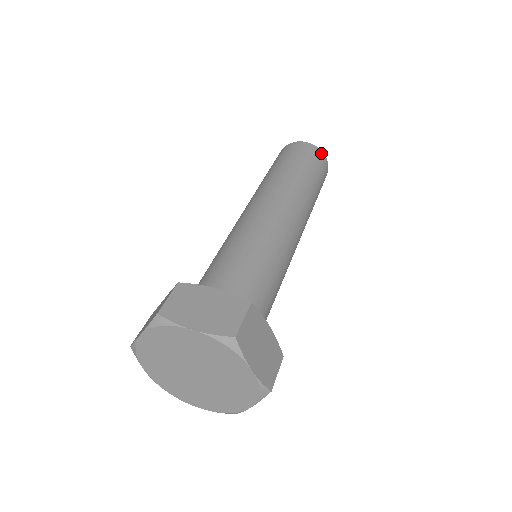
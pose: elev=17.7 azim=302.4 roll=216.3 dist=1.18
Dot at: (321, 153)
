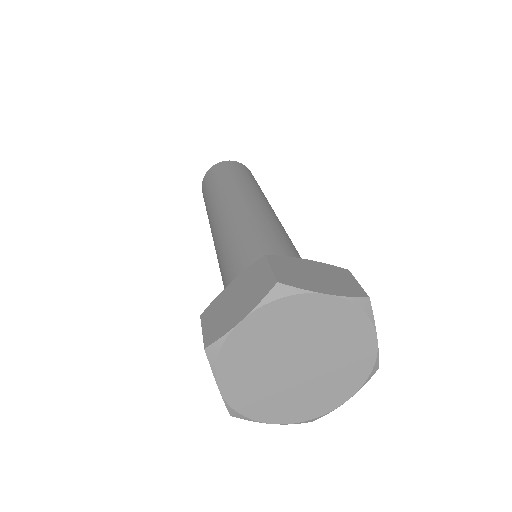
Dot at: (227, 162)
